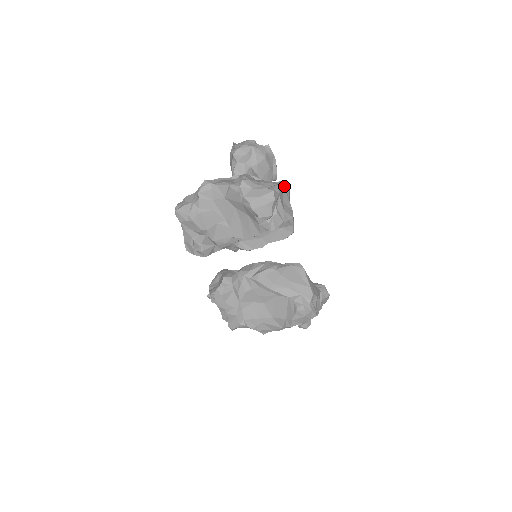
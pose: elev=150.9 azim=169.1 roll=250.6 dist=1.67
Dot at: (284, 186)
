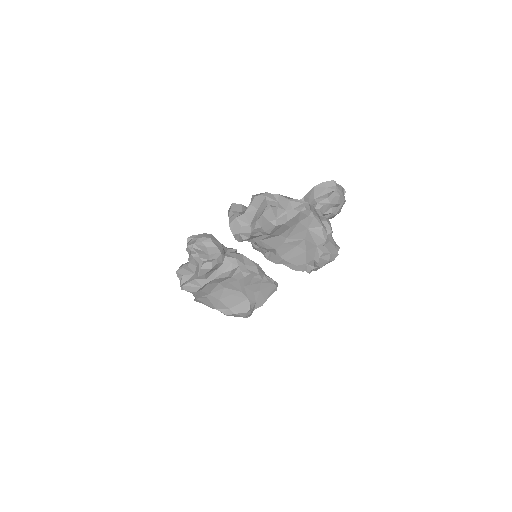
Dot at: occluded
